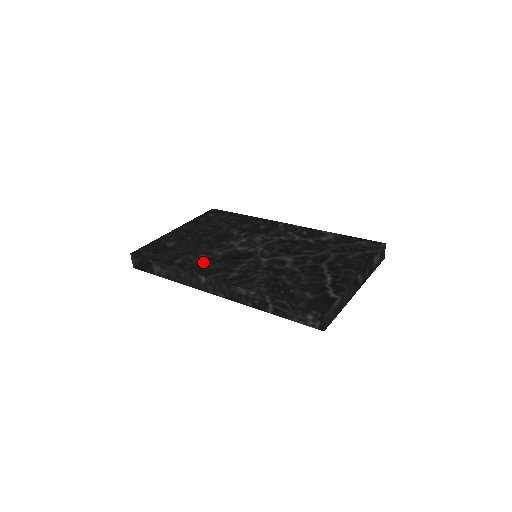
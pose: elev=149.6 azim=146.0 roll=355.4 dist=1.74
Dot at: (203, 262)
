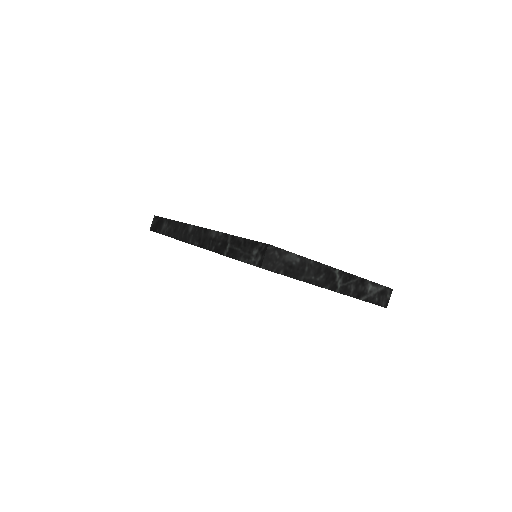
Dot at: occluded
